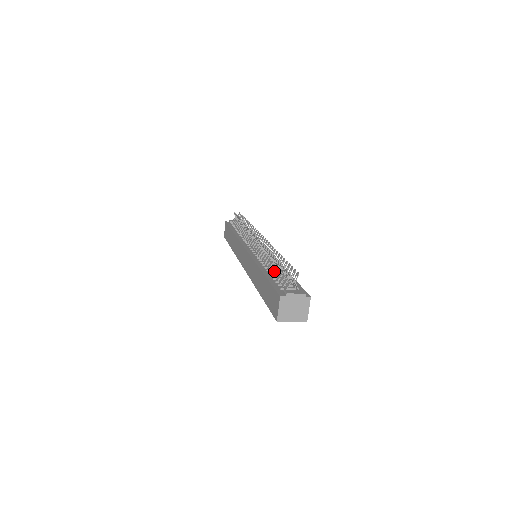
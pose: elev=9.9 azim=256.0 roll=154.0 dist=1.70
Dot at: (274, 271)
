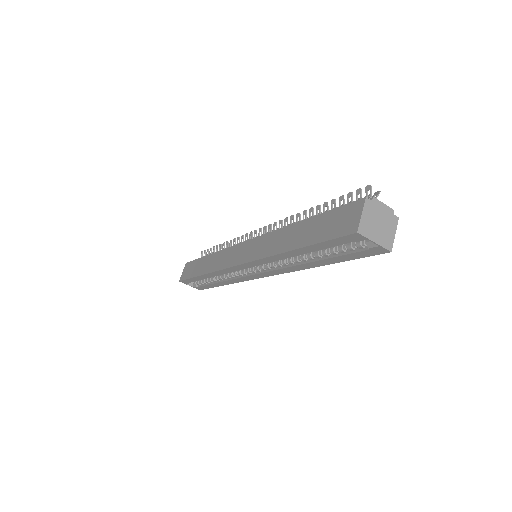
Dot at: occluded
